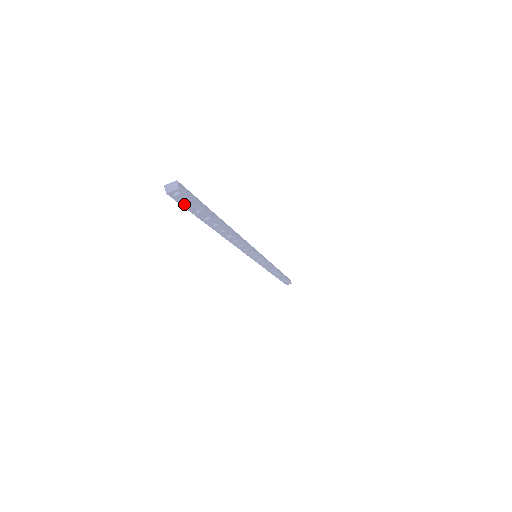
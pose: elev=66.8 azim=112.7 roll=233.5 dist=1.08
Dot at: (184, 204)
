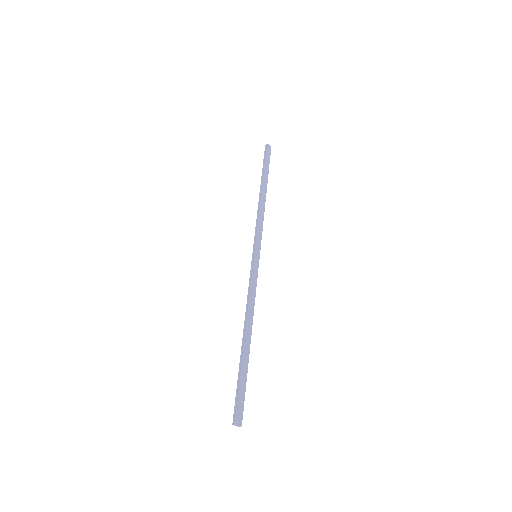
Dot at: (236, 403)
